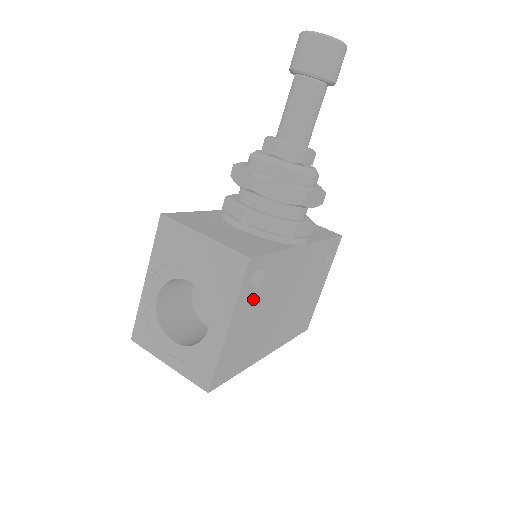
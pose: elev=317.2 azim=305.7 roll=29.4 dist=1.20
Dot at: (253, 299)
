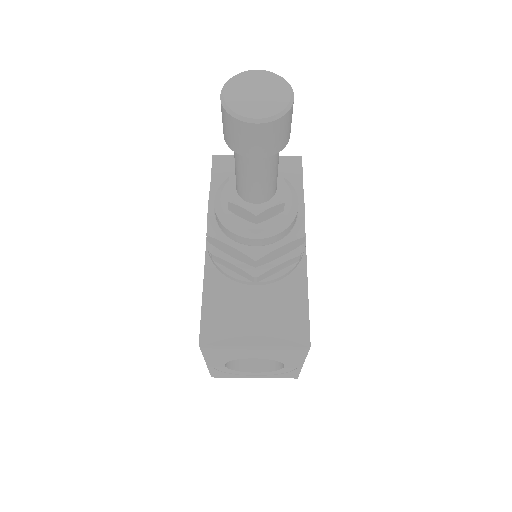
Dot at: occluded
